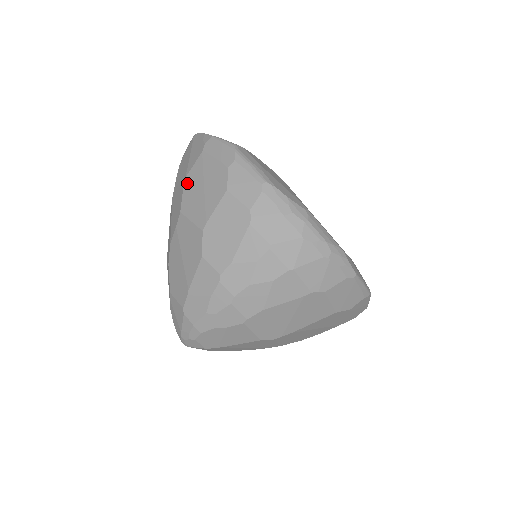
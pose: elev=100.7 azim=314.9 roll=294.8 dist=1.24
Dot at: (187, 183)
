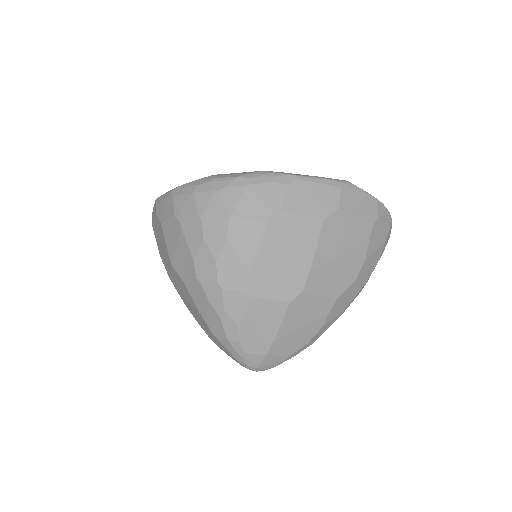
Dot at: (160, 255)
